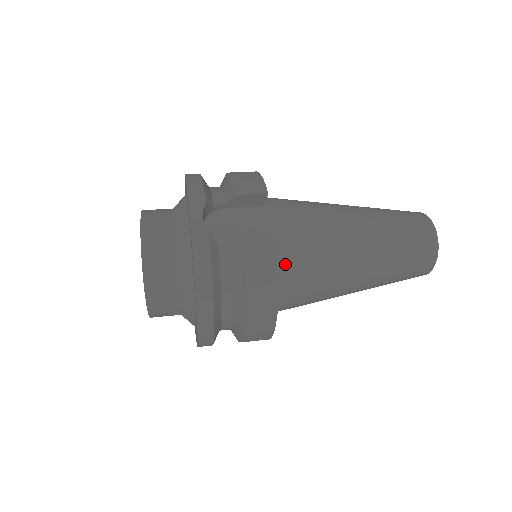
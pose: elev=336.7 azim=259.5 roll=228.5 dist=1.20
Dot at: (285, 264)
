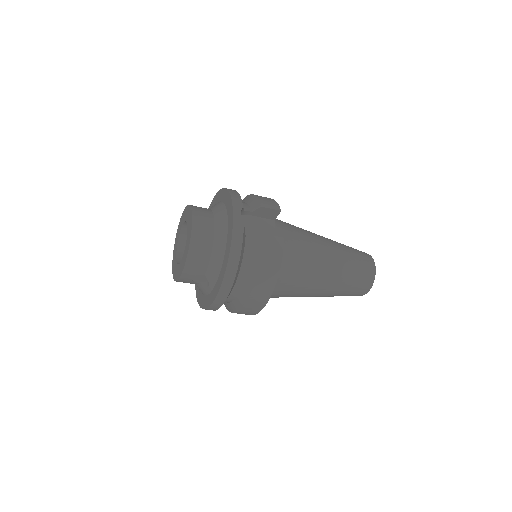
Dot at: (282, 260)
